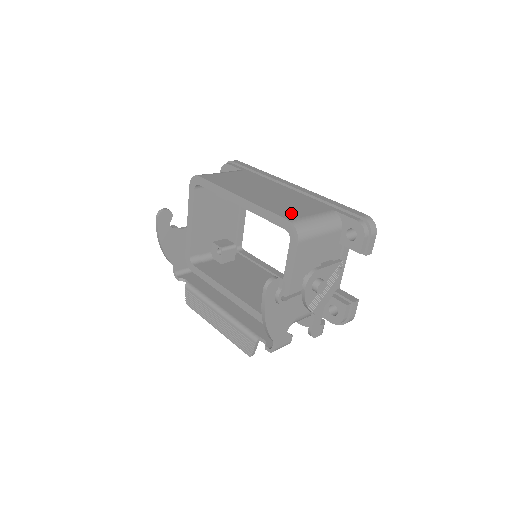
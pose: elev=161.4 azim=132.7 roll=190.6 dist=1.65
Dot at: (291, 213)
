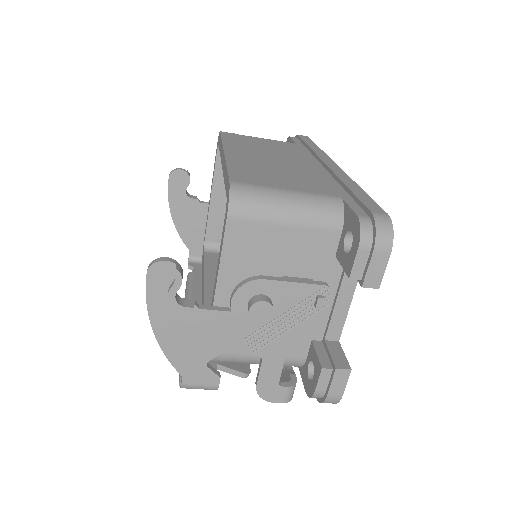
Dot at: (256, 179)
